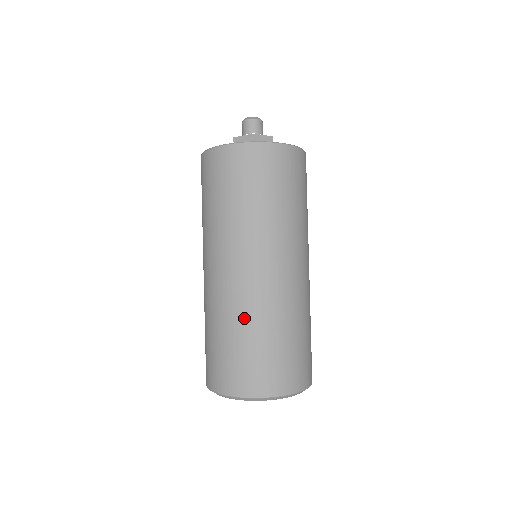
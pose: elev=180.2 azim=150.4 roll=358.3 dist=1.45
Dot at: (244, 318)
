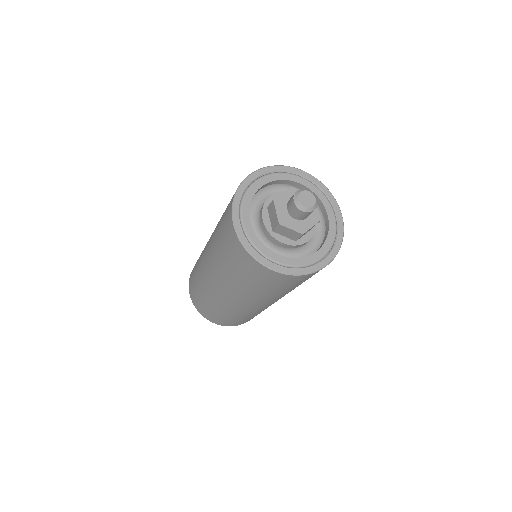
Dot at: (203, 289)
